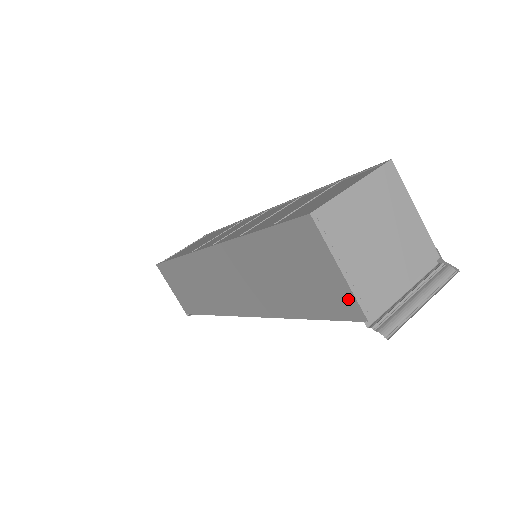
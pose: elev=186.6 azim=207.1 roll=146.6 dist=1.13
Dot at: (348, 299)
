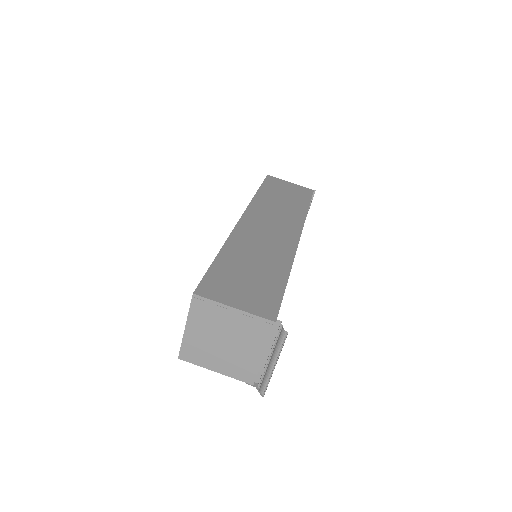
Dot at: occluded
